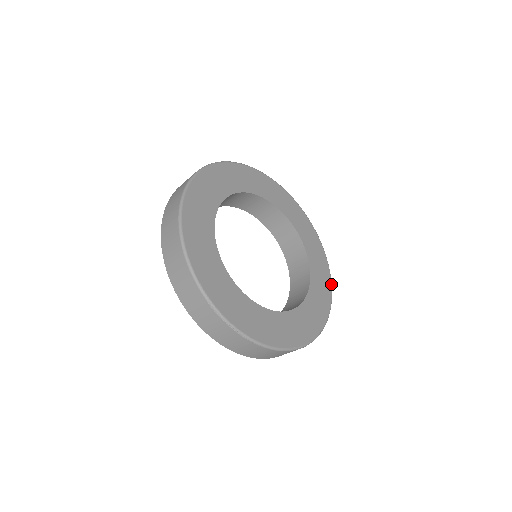
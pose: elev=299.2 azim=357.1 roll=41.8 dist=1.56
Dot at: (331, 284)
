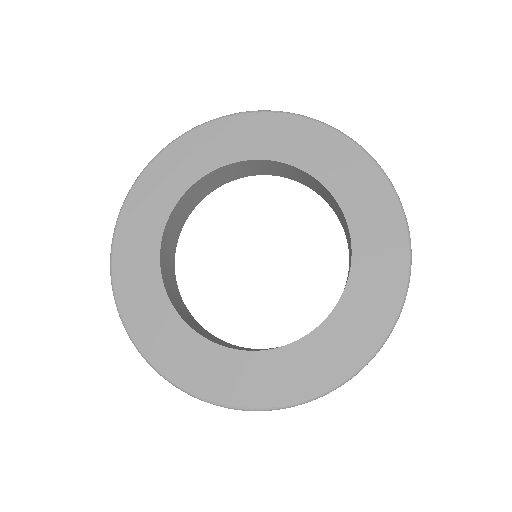
Dot at: (369, 356)
